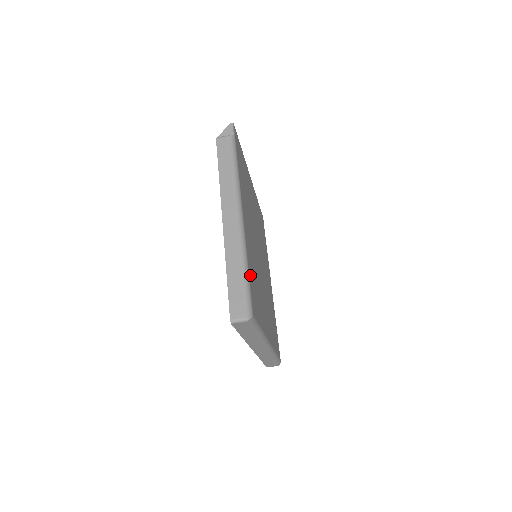
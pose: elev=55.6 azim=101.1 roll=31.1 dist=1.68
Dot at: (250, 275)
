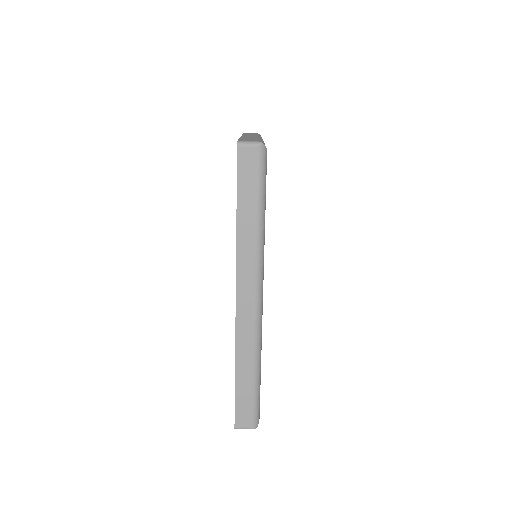
Dot at: occluded
